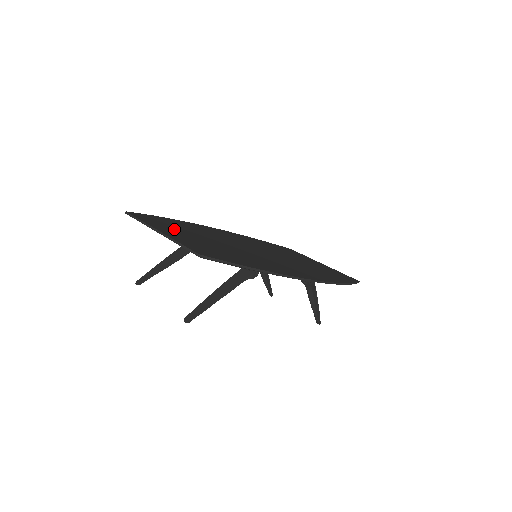
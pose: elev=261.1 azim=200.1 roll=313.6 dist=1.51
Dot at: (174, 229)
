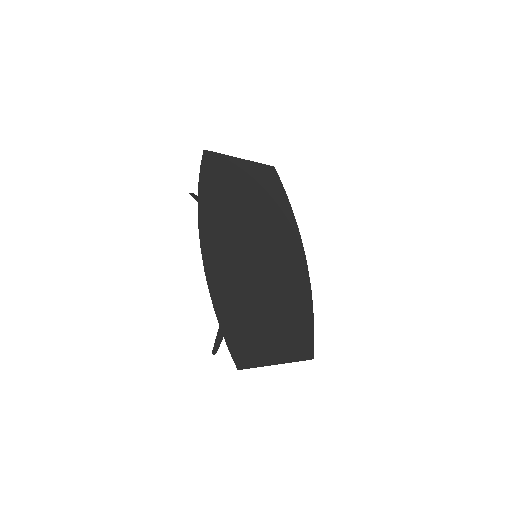
Dot at: (260, 338)
